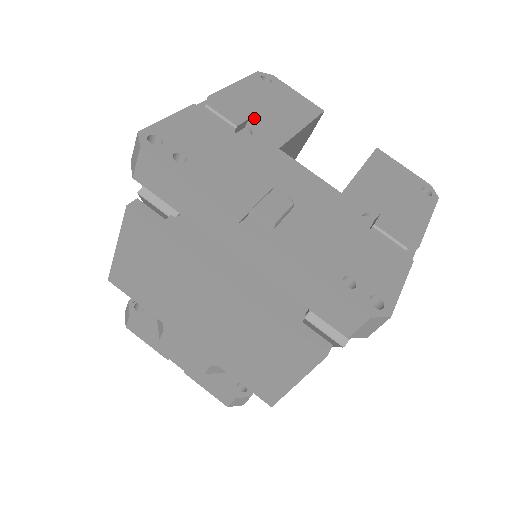
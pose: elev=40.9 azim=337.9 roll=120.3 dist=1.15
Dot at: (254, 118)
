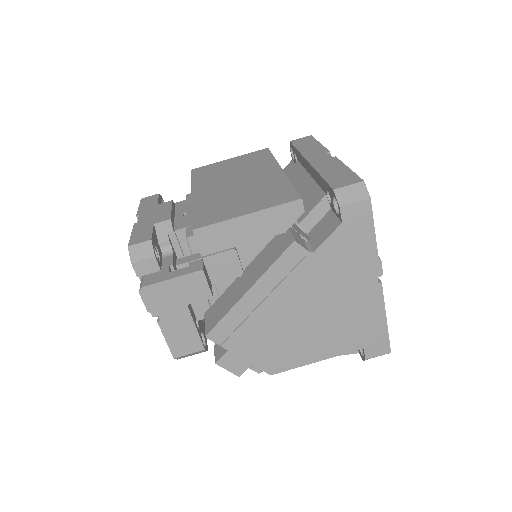
Dot at: occluded
